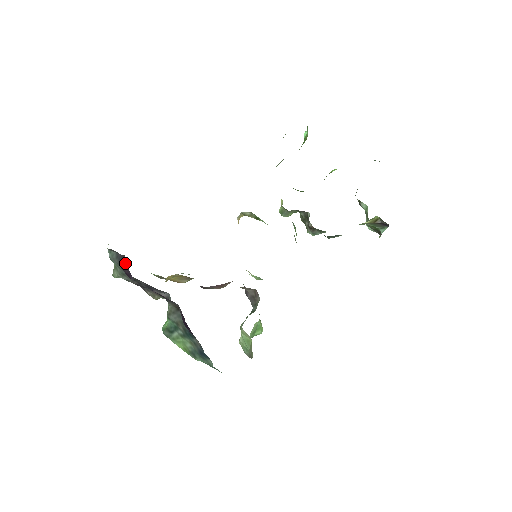
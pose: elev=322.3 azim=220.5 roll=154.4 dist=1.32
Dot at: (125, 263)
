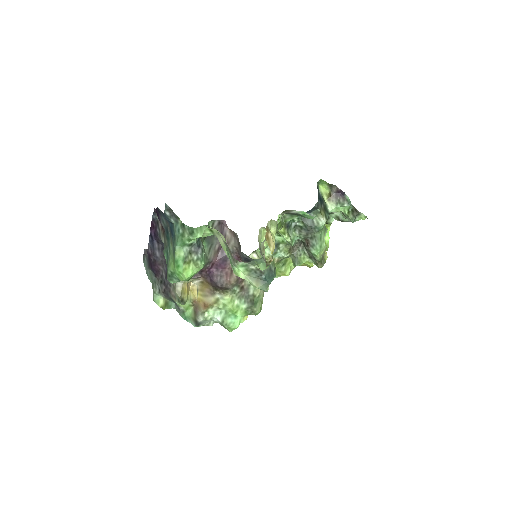
Dot at: (149, 257)
